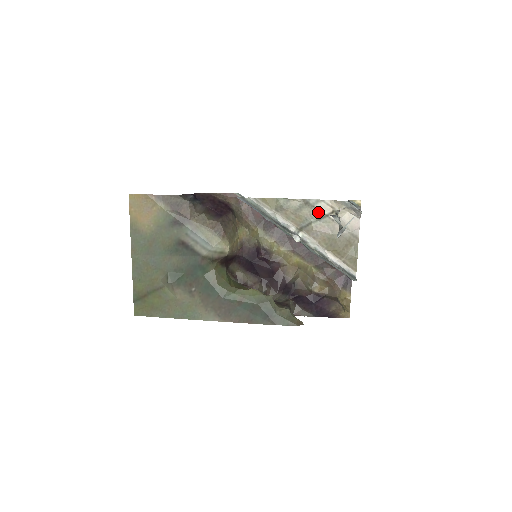
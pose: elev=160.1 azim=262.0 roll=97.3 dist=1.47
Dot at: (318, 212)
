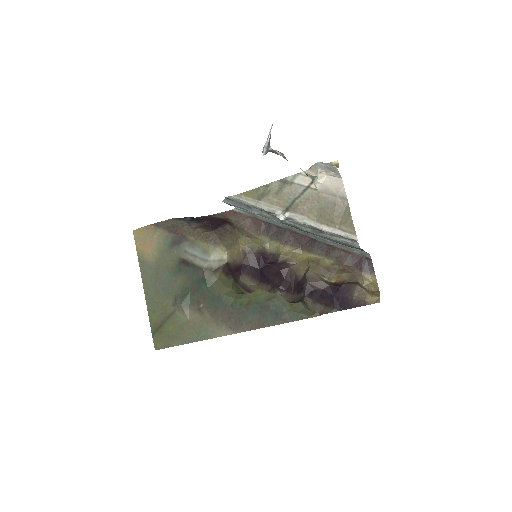
Dot at: (298, 187)
